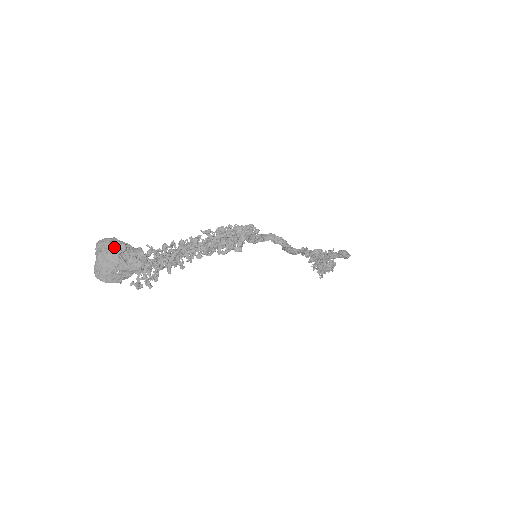
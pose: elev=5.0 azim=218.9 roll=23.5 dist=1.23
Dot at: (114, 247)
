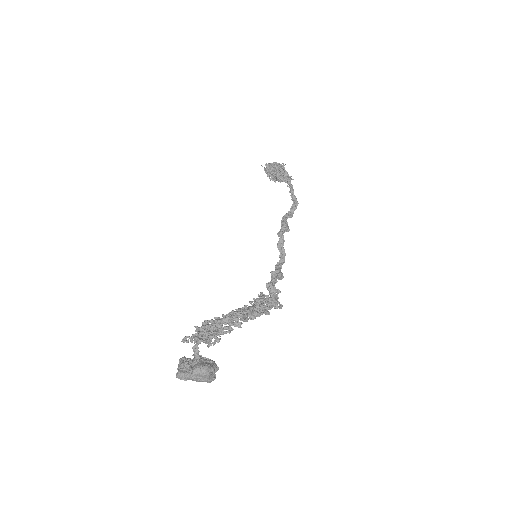
Dot at: (209, 382)
